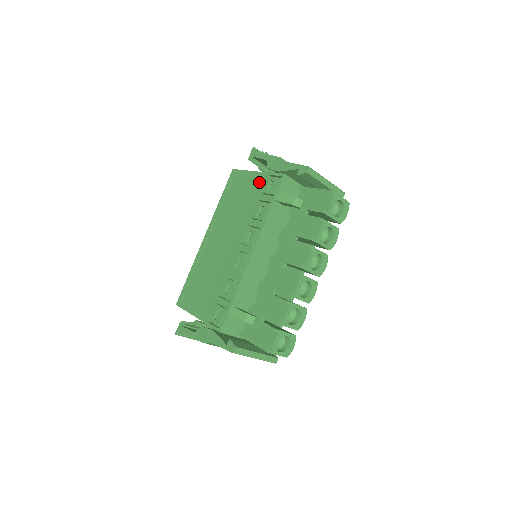
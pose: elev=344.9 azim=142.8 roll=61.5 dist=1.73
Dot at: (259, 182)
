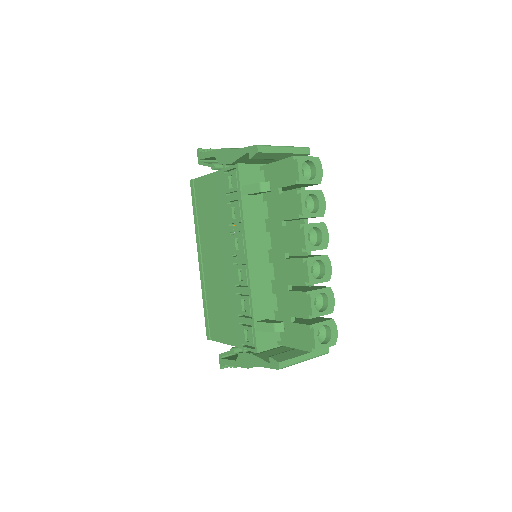
Dot at: (219, 183)
